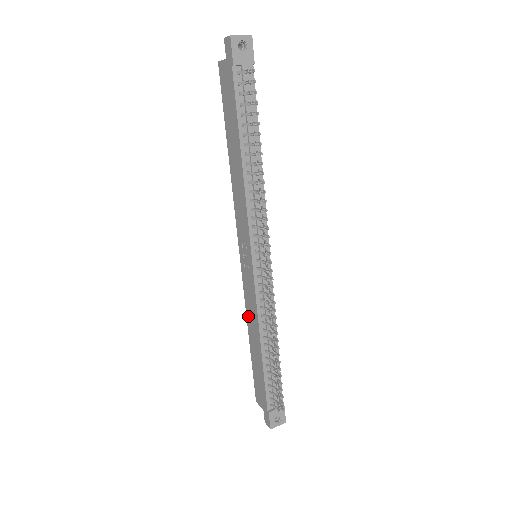
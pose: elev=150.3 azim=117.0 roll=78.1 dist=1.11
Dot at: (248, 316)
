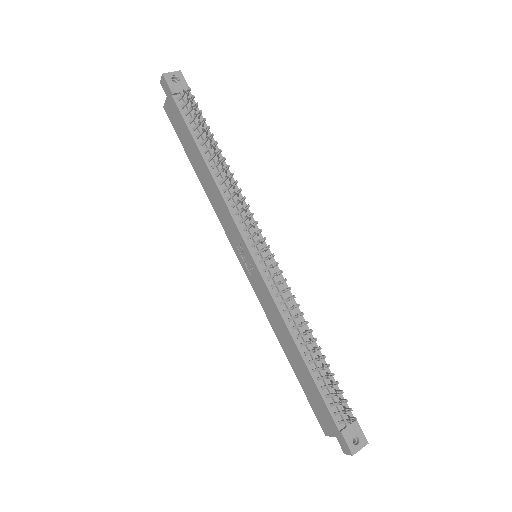
Dot at: (274, 327)
